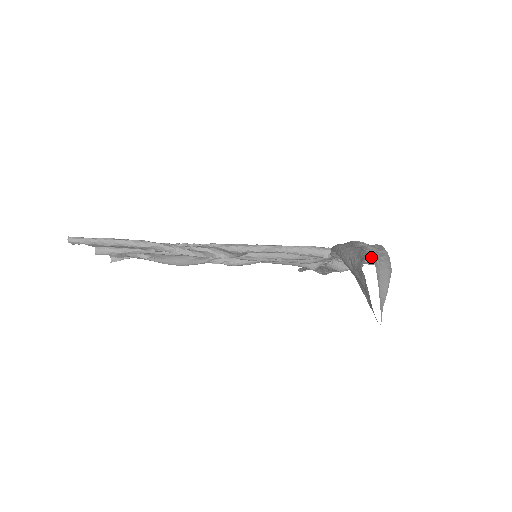
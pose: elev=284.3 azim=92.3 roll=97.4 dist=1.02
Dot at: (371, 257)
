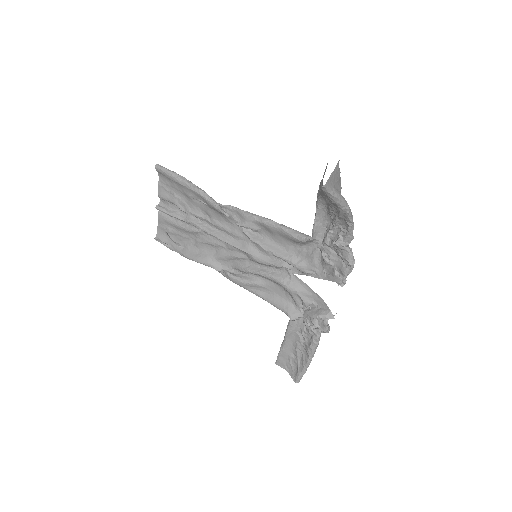
Dot at: (341, 246)
